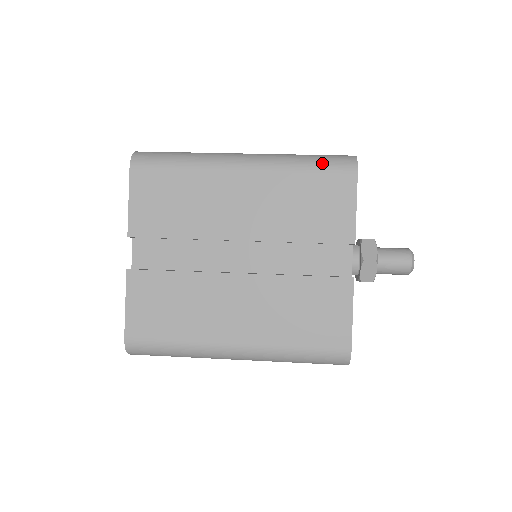
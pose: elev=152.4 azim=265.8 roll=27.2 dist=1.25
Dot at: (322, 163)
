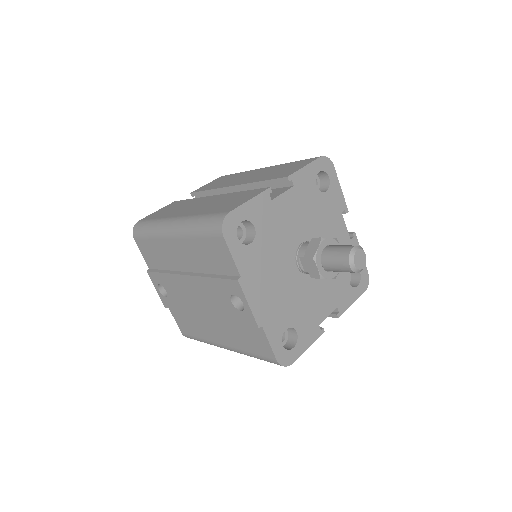
Dot at: occluded
